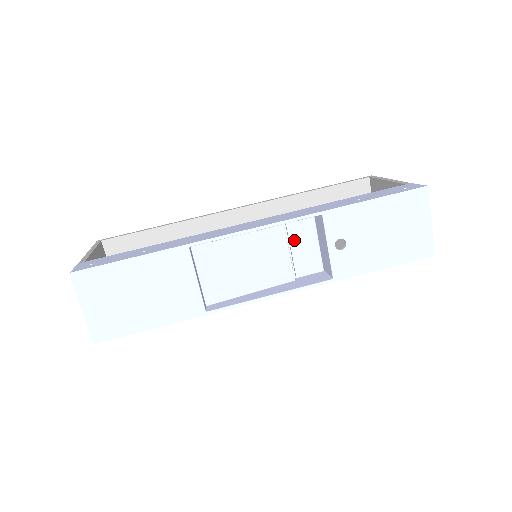
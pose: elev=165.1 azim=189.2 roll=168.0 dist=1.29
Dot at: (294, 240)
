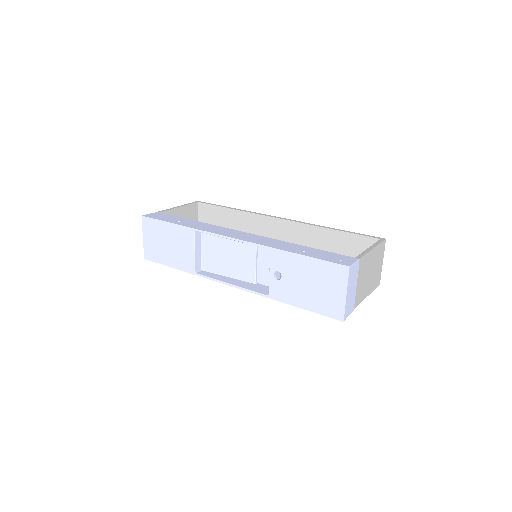
Dot at: (261, 257)
